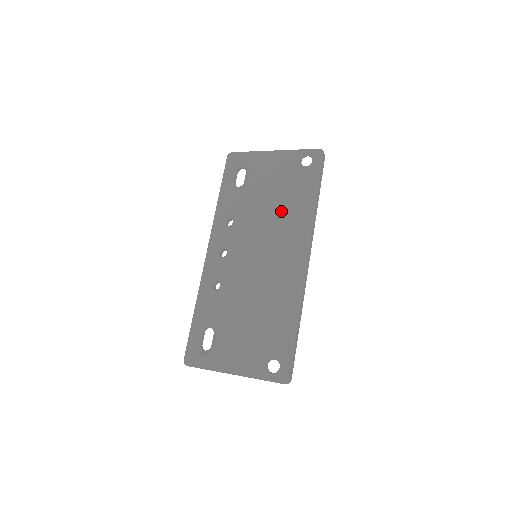
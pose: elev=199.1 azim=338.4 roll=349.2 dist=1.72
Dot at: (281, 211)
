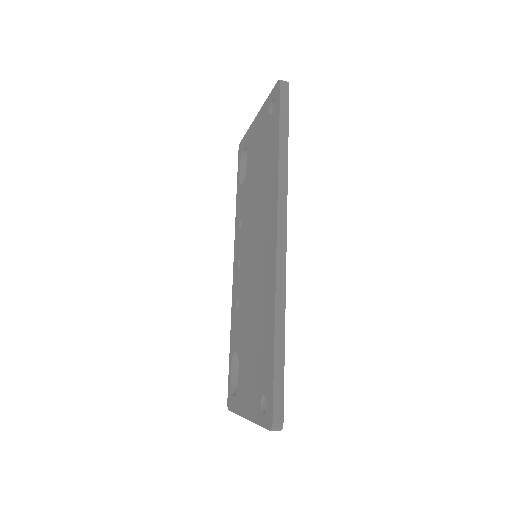
Dot at: (261, 187)
